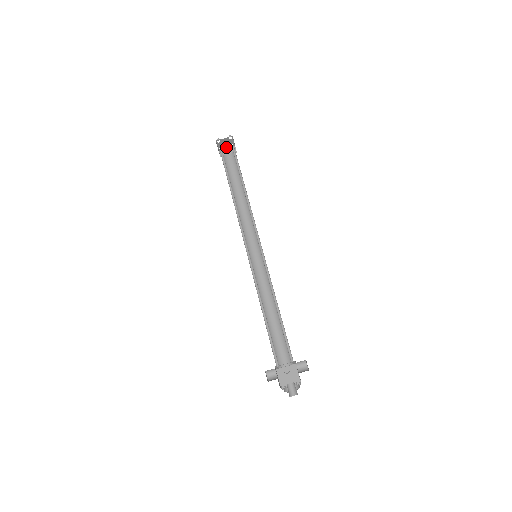
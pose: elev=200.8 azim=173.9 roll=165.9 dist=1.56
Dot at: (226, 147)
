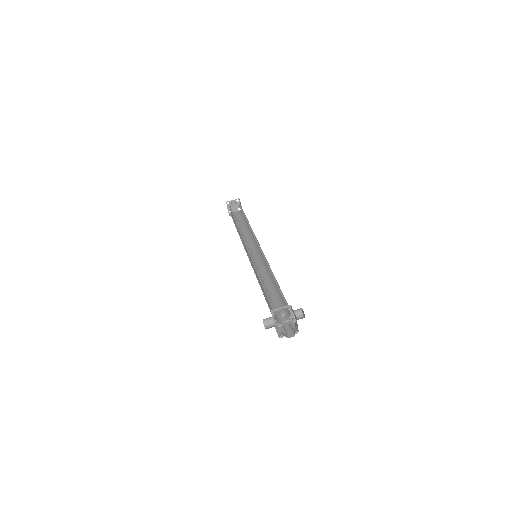
Dot at: (234, 211)
